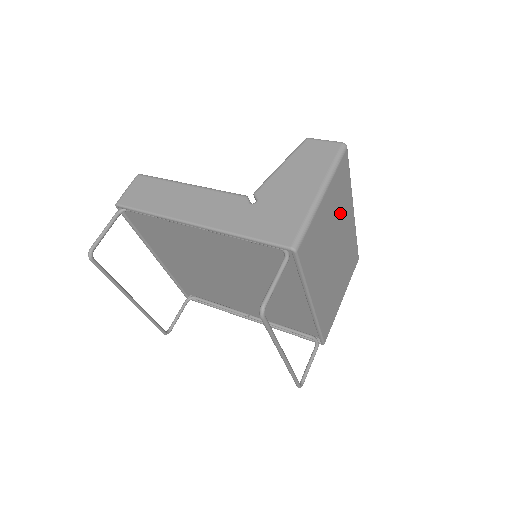
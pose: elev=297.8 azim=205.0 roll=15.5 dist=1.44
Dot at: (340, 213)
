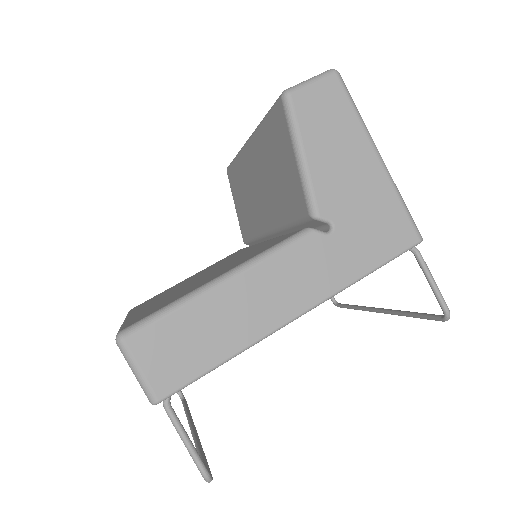
Dot at: occluded
